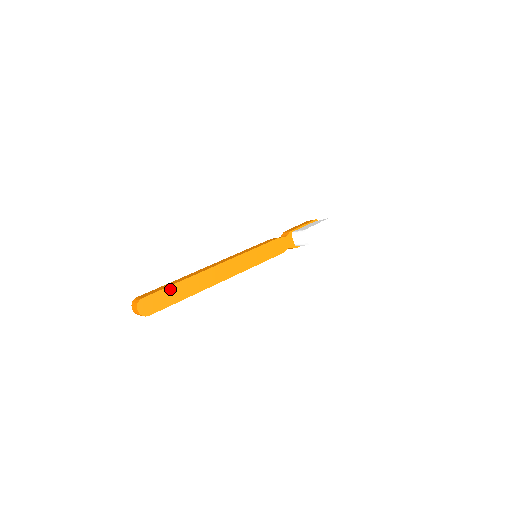
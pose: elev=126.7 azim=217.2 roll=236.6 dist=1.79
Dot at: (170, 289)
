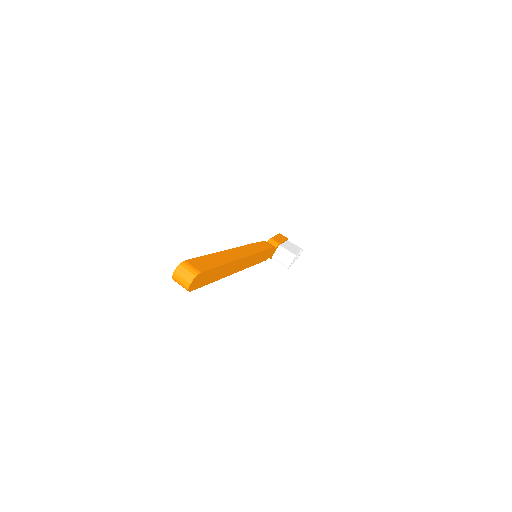
Dot at: (216, 269)
